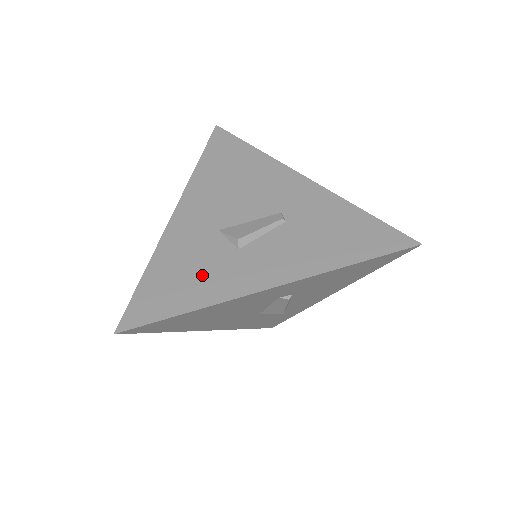
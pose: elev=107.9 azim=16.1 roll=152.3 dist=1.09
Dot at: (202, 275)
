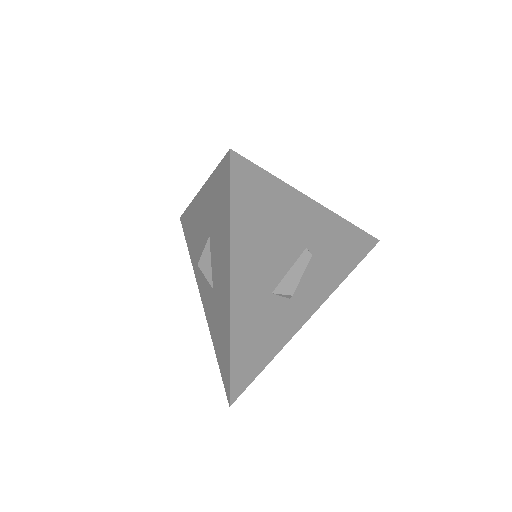
Dot at: occluded
